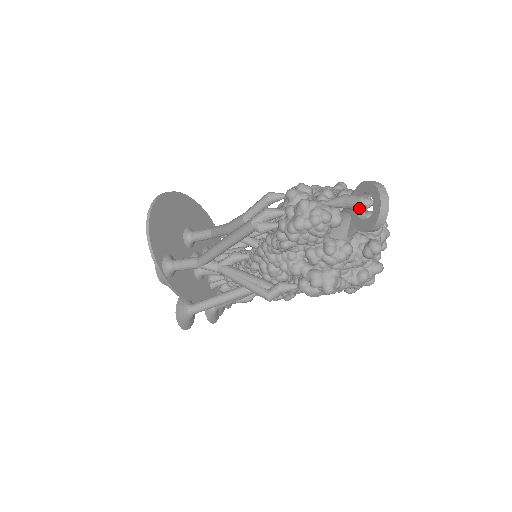
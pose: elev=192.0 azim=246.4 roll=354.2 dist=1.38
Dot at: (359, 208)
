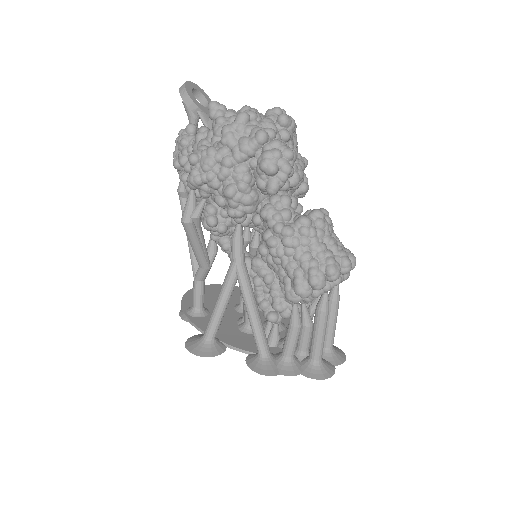
Dot at: (184, 105)
